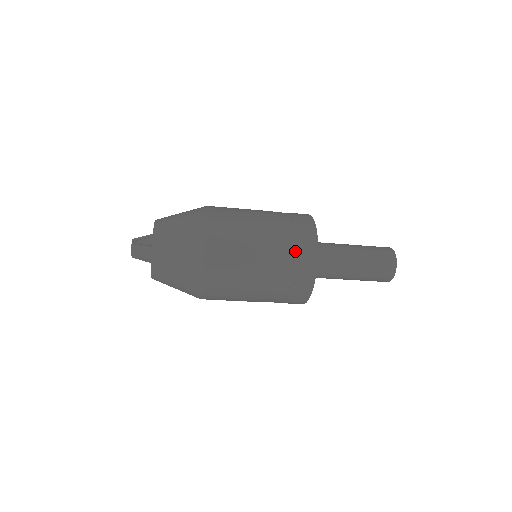
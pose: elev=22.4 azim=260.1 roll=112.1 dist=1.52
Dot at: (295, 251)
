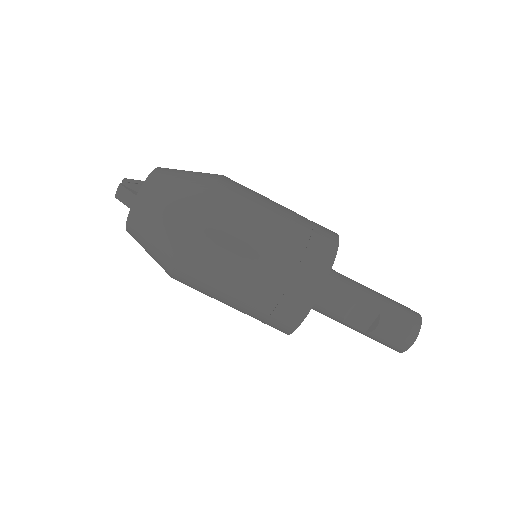
Dot at: occluded
